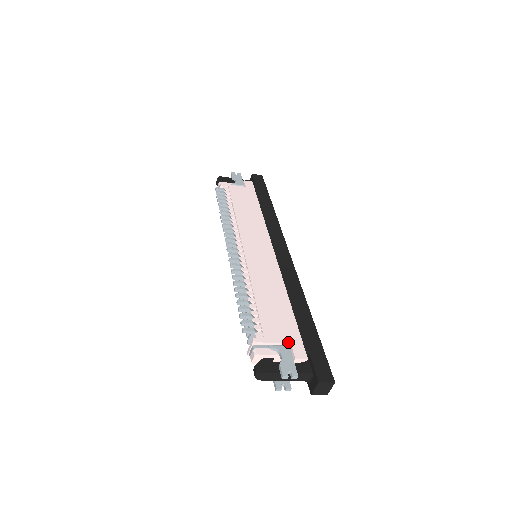
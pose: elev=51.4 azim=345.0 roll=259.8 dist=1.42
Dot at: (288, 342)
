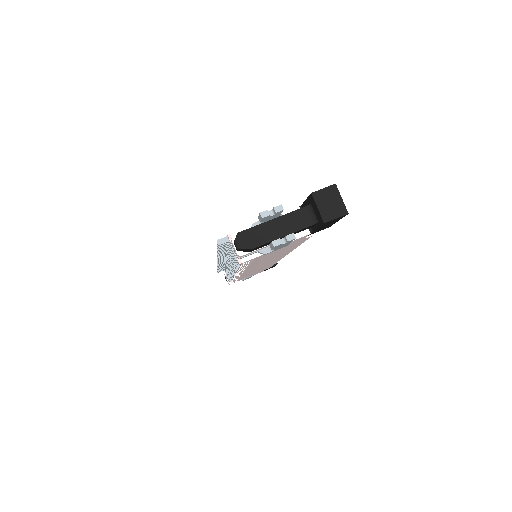
Dot at: occluded
